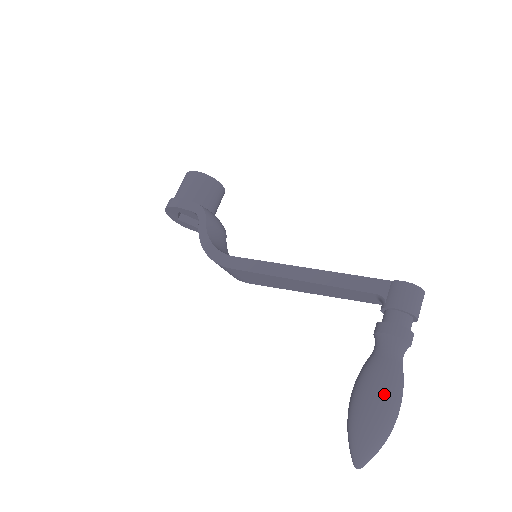
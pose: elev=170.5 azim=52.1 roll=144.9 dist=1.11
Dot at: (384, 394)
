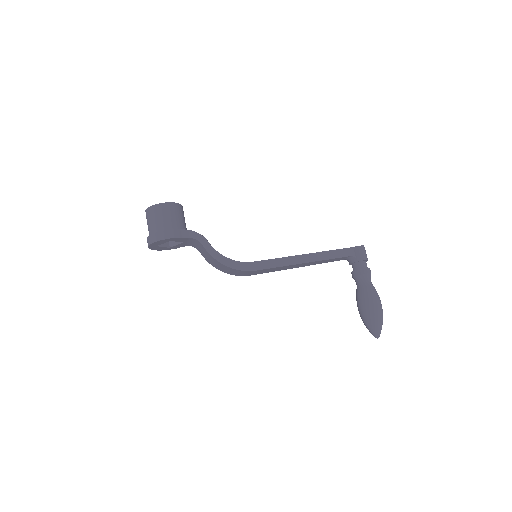
Dot at: (379, 301)
